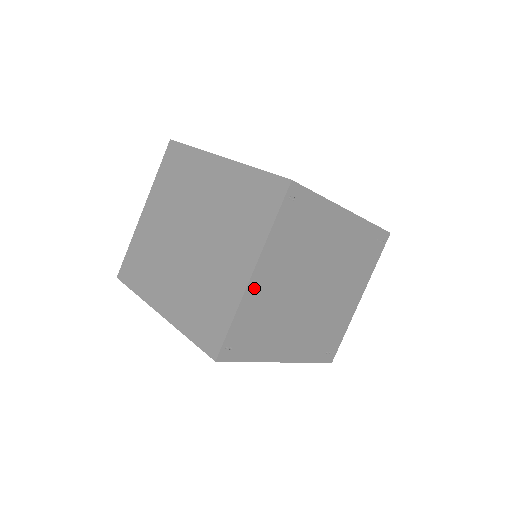
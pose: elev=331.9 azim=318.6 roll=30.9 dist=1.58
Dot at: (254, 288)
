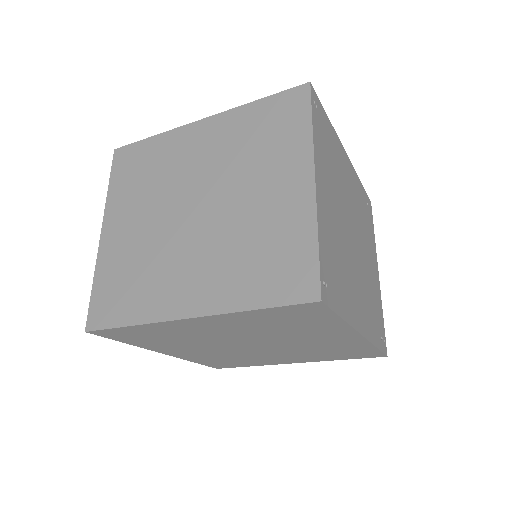
Dot at: (320, 203)
